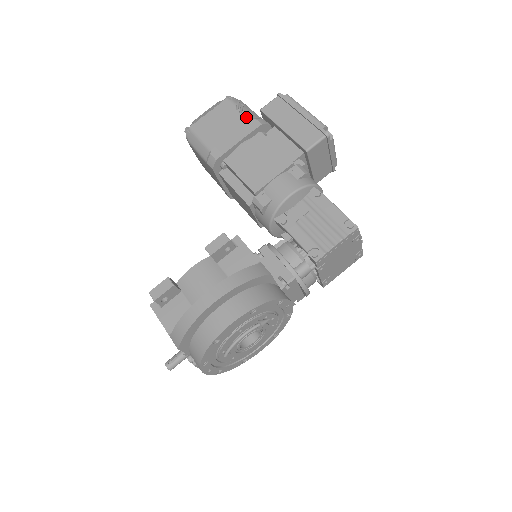
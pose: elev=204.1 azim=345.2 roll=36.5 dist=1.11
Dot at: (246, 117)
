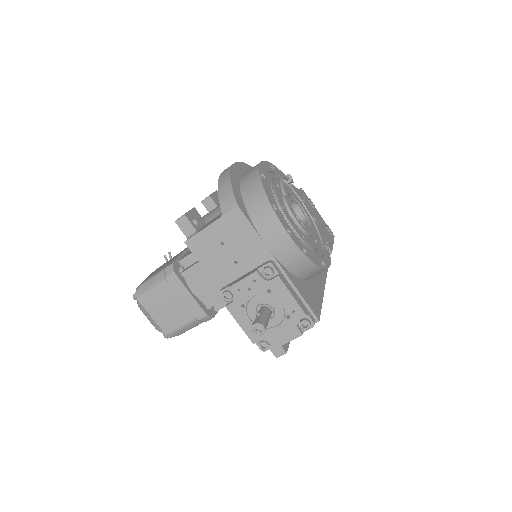
Dot at: (177, 254)
